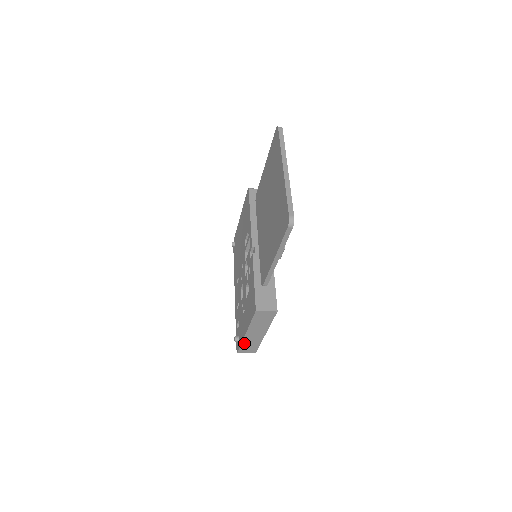
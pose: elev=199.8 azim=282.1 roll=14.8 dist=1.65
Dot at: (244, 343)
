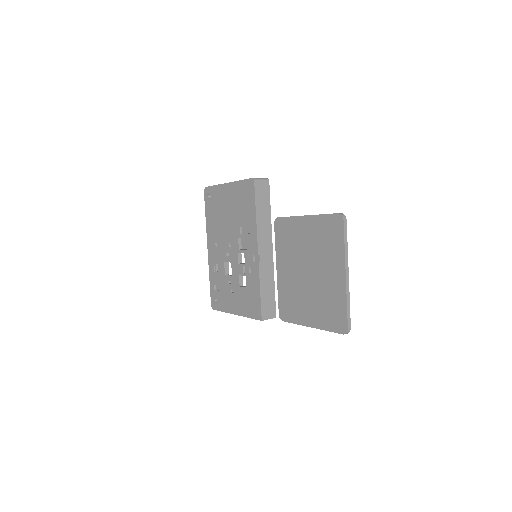
Dot at: (226, 312)
